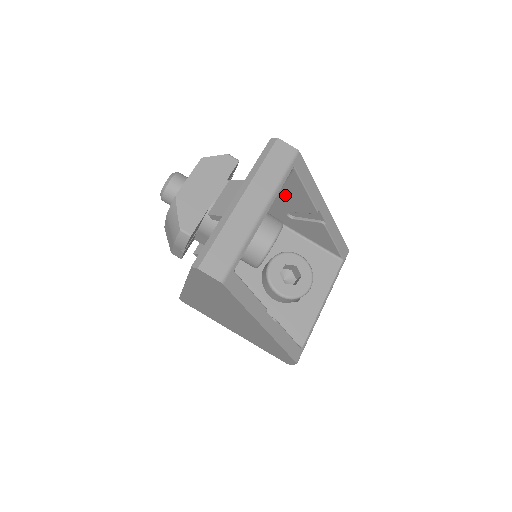
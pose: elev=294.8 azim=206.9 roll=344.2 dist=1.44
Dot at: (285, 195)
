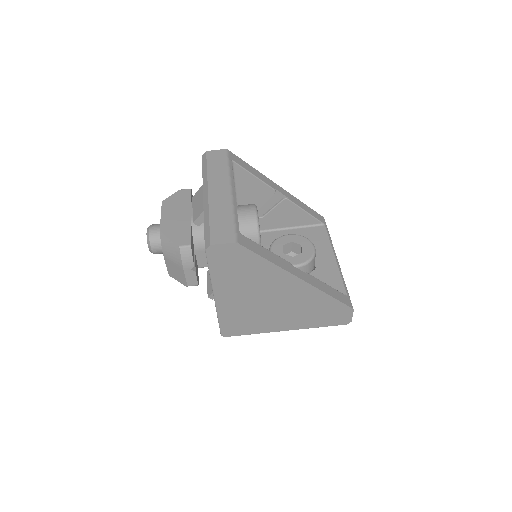
Dot at: (243, 196)
